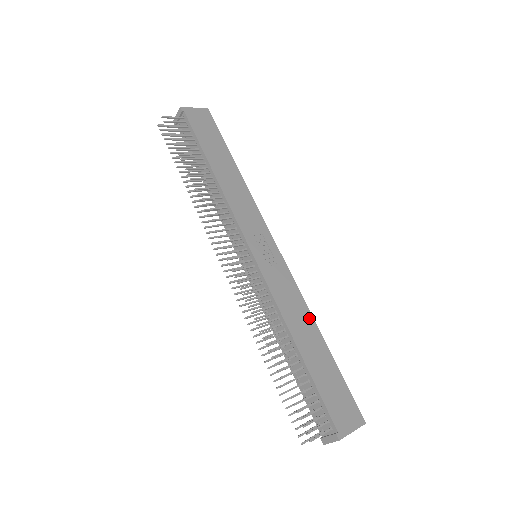
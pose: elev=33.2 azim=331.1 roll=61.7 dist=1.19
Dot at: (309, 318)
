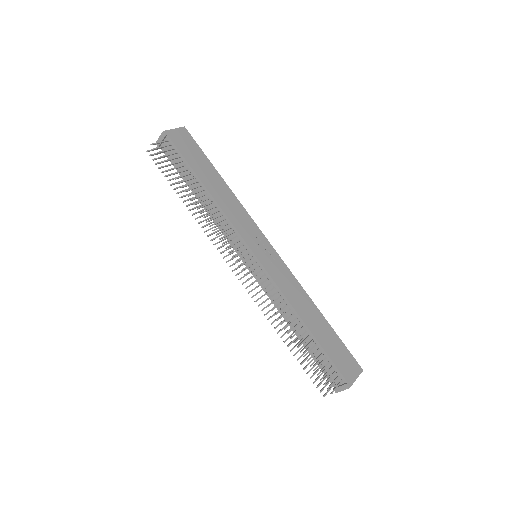
Dot at: (308, 299)
